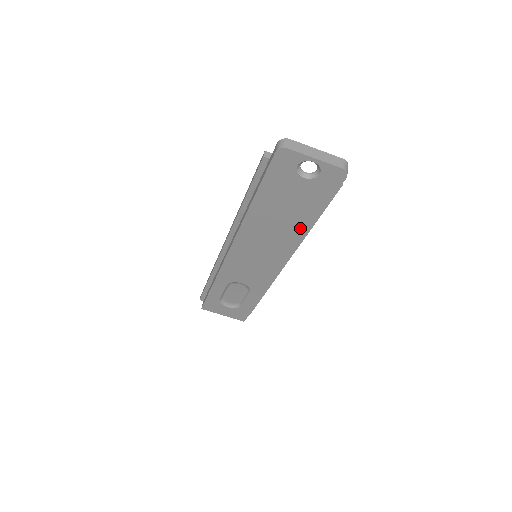
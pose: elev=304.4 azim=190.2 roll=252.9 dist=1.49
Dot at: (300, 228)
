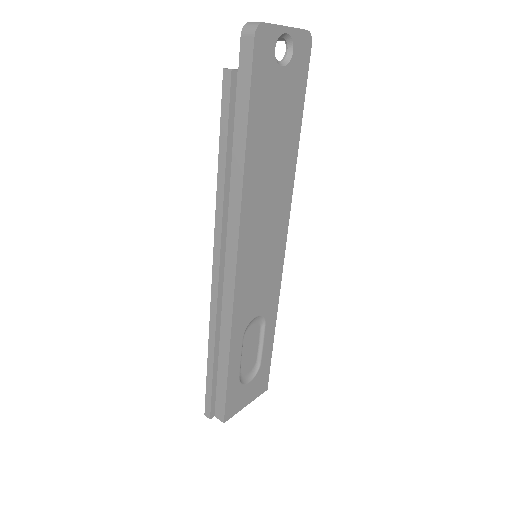
Dot at: (290, 158)
